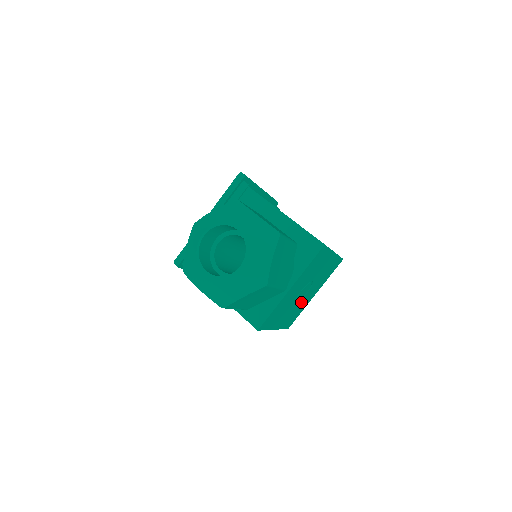
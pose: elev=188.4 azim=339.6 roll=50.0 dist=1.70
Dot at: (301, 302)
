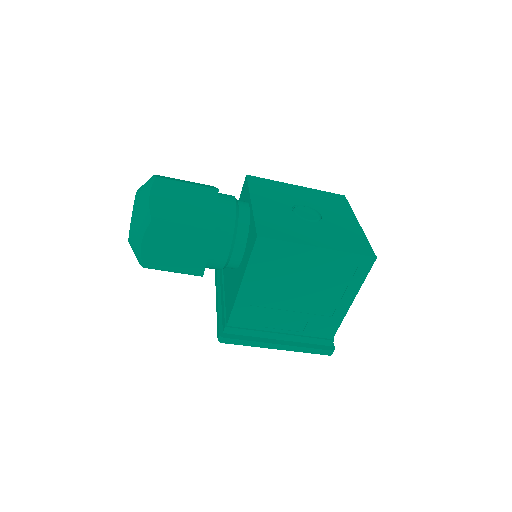
Dot at: (331, 226)
